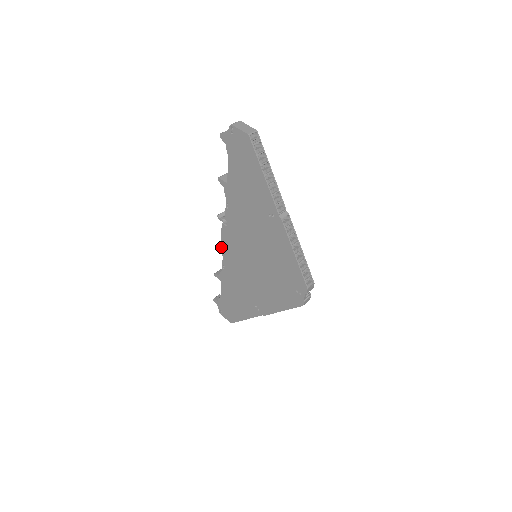
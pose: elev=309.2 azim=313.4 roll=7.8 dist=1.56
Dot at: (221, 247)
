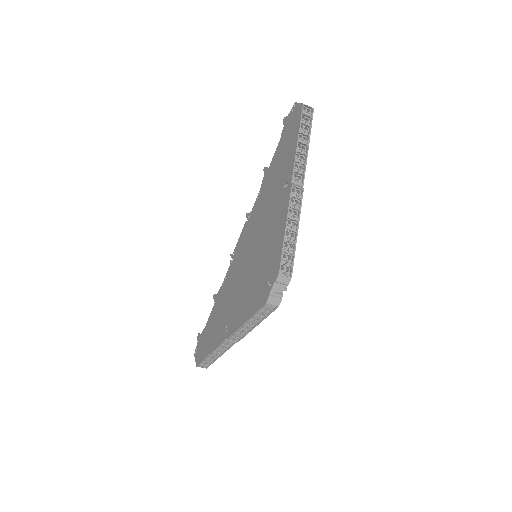
Dot at: (233, 253)
